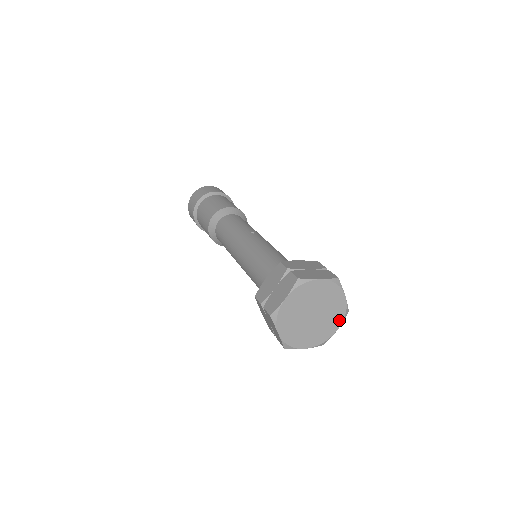
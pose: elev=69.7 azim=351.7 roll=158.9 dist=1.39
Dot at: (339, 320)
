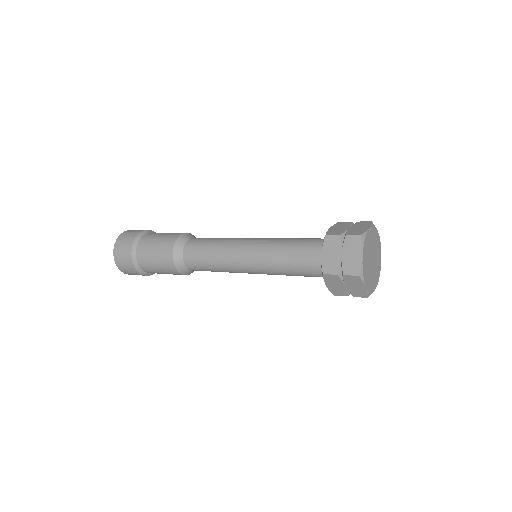
Dot at: (377, 281)
